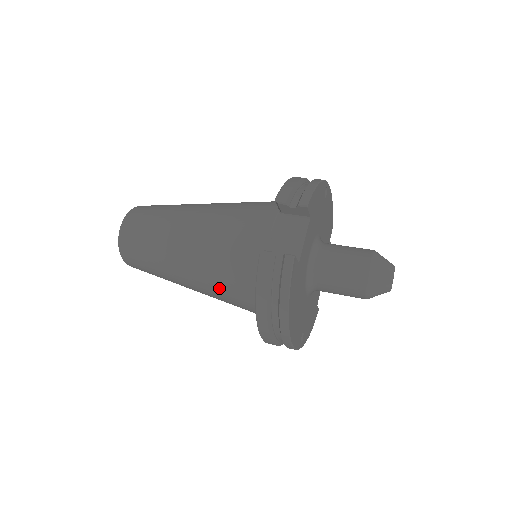
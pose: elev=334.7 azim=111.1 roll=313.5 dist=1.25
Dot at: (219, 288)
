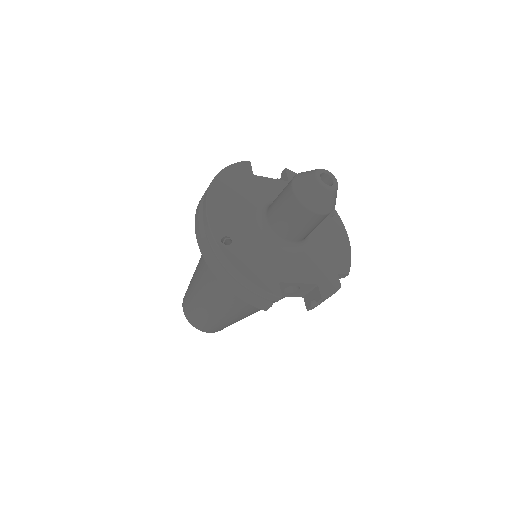
Dot at: occluded
